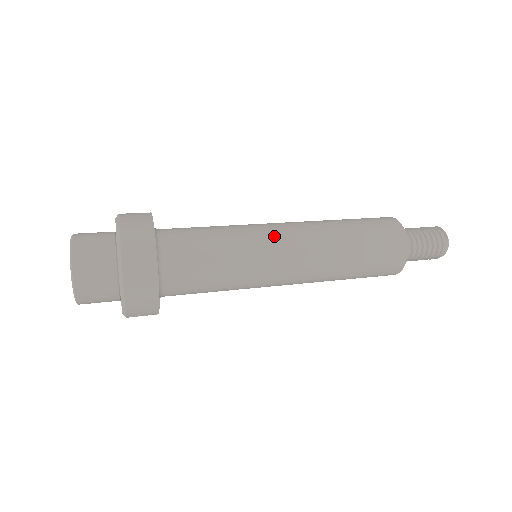
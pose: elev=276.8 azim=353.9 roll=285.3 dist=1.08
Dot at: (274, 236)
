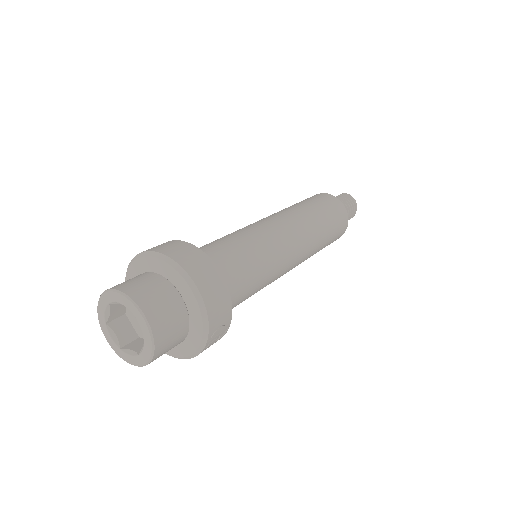
Dot at: (262, 223)
